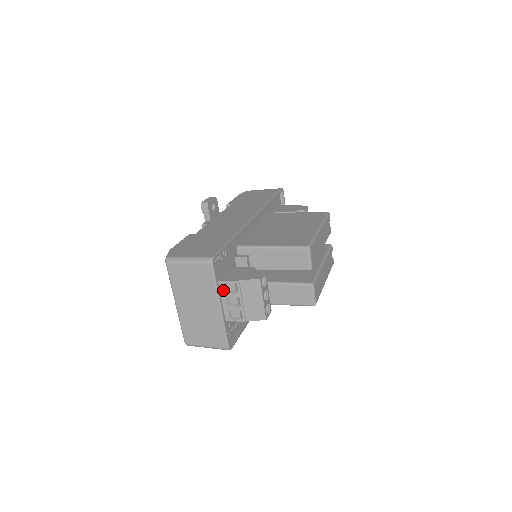
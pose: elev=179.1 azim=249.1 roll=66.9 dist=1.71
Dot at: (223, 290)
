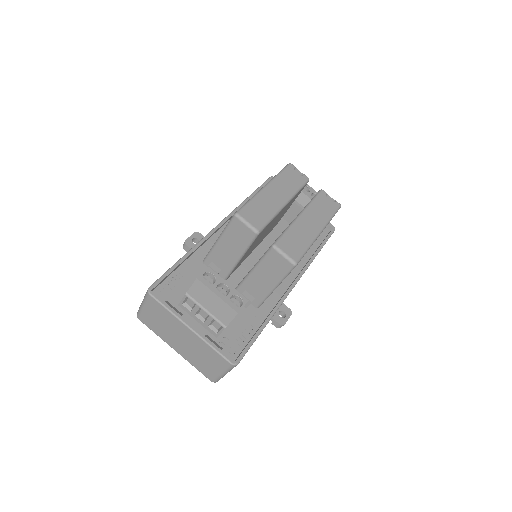
Dot at: (188, 311)
